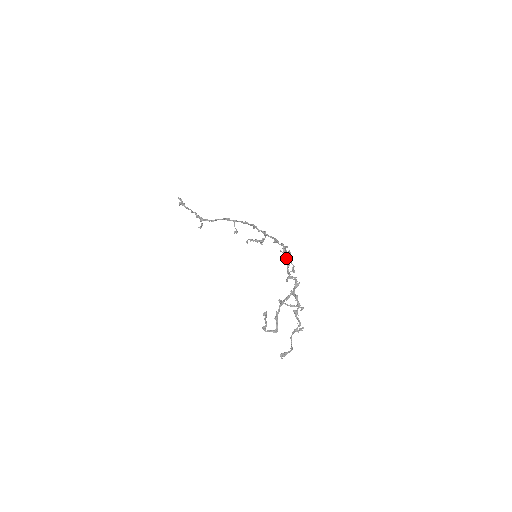
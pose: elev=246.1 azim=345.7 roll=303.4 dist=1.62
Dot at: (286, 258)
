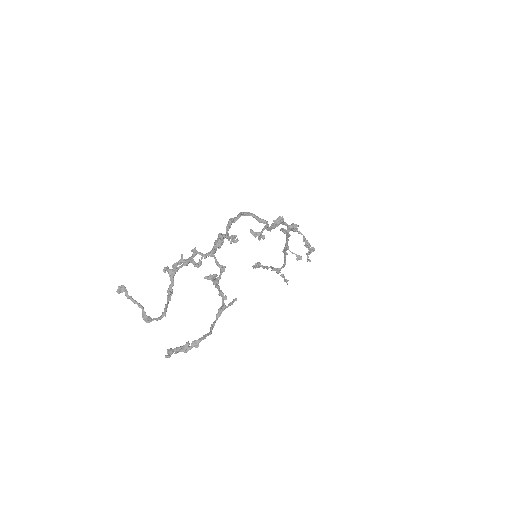
Dot at: (229, 221)
